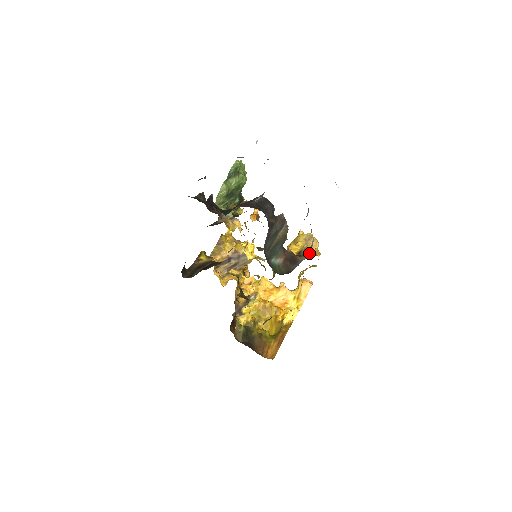
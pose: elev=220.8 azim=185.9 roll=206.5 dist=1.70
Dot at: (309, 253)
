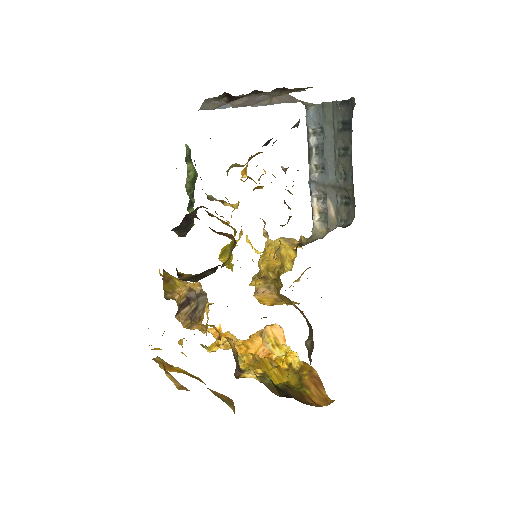
Dot at: (320, 233)
